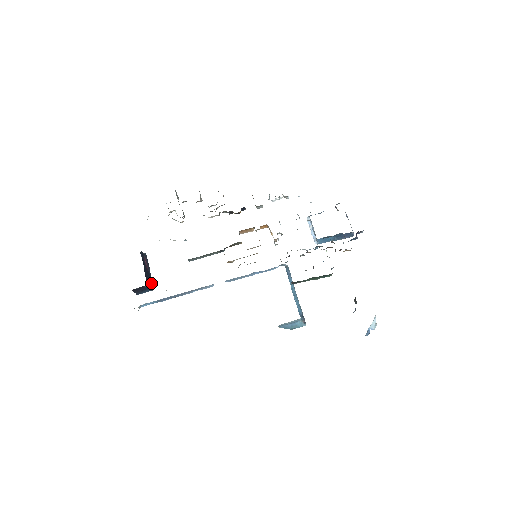
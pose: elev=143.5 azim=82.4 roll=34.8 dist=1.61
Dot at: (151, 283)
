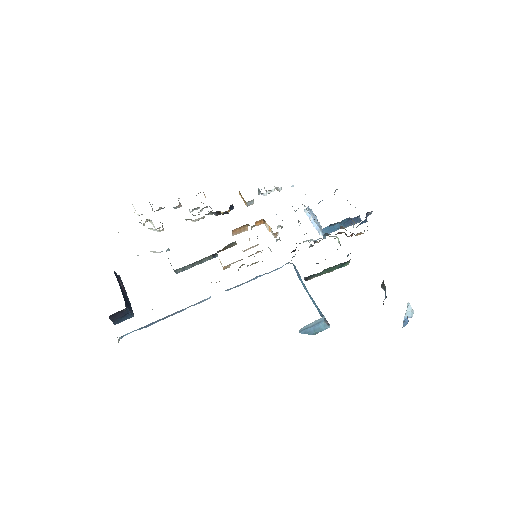
Dot at: (131, 308)
